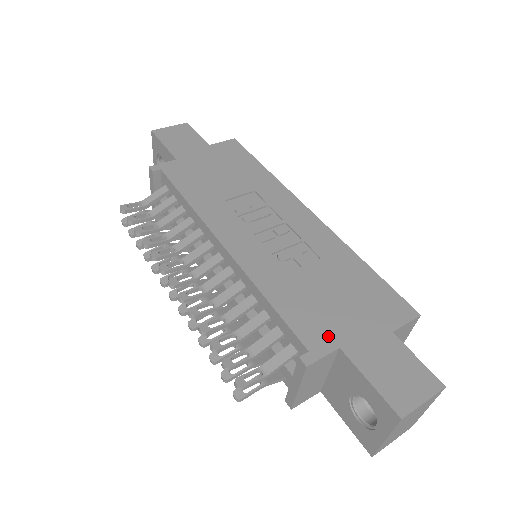
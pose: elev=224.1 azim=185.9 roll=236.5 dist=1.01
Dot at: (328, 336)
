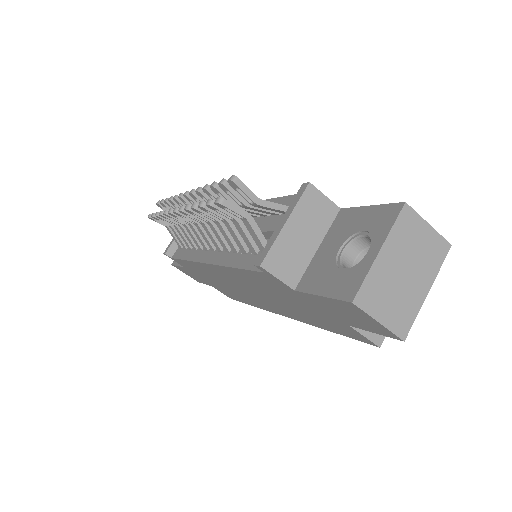
Dot at: occluded
